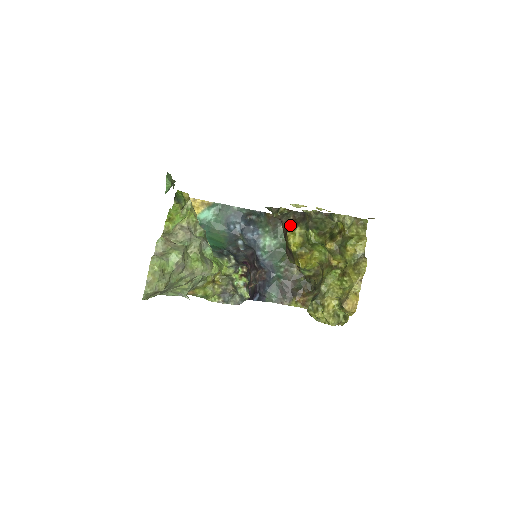
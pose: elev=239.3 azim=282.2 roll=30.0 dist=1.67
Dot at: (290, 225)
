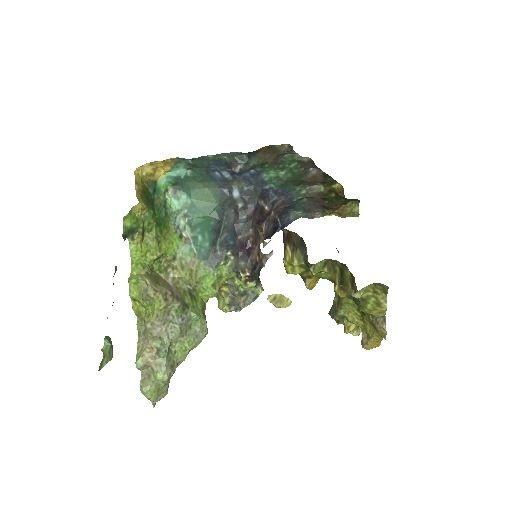
Dot at: (285, 244)
